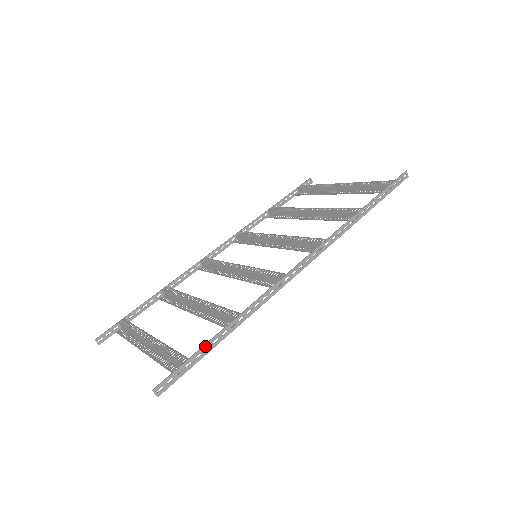
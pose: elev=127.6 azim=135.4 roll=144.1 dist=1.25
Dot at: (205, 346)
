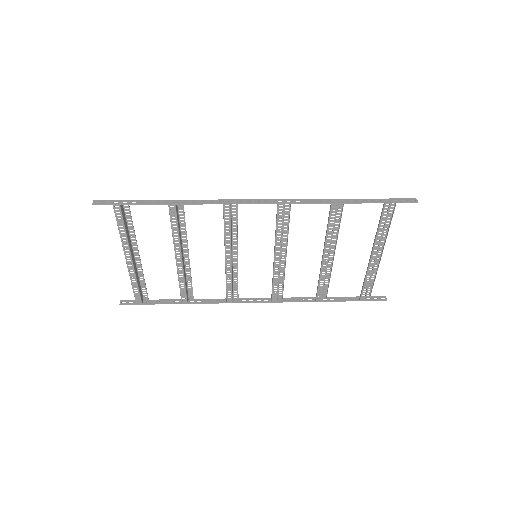
Dot at: (144, 201)
